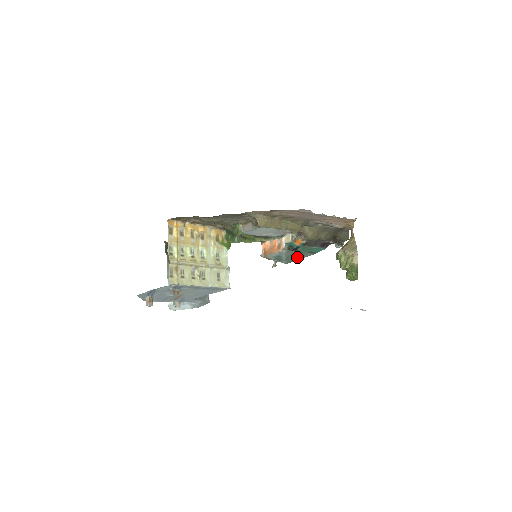
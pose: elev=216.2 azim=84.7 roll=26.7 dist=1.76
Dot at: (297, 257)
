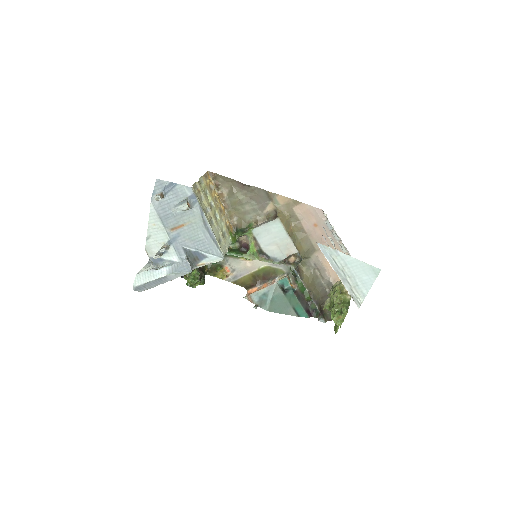
Dot at: (281, 307)
